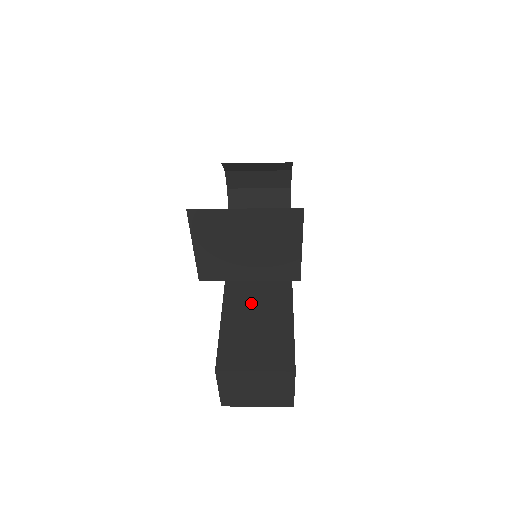
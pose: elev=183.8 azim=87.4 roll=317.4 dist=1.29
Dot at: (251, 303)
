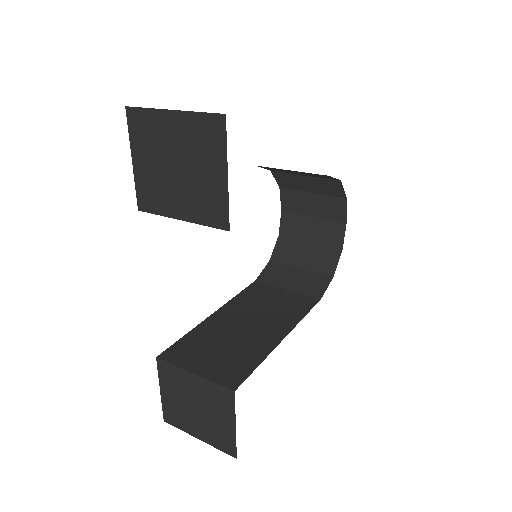
Dot at: (245, 319)
